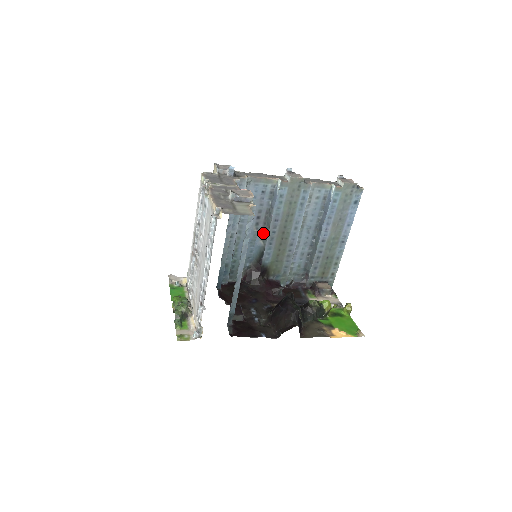
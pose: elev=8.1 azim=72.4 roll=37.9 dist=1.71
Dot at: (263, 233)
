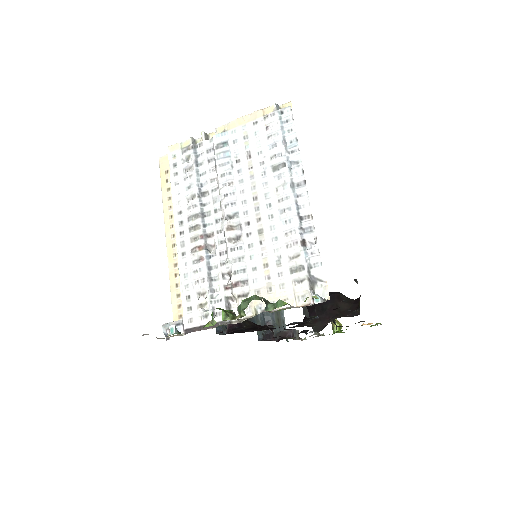
Dot at: occluded
